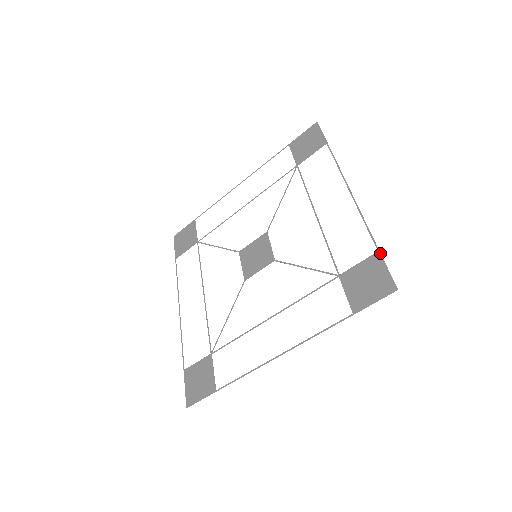
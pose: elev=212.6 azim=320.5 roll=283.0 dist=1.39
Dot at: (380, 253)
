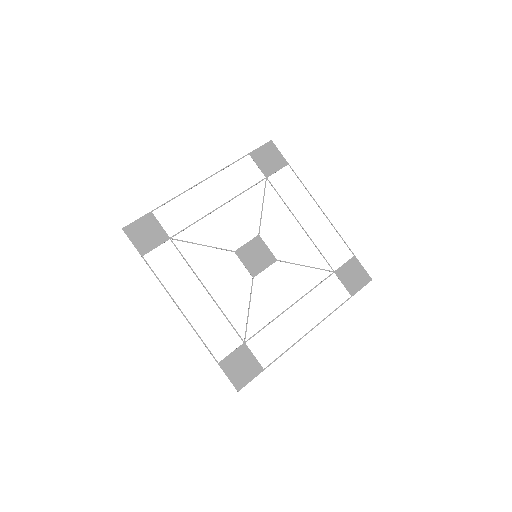
Dot at: occluded
